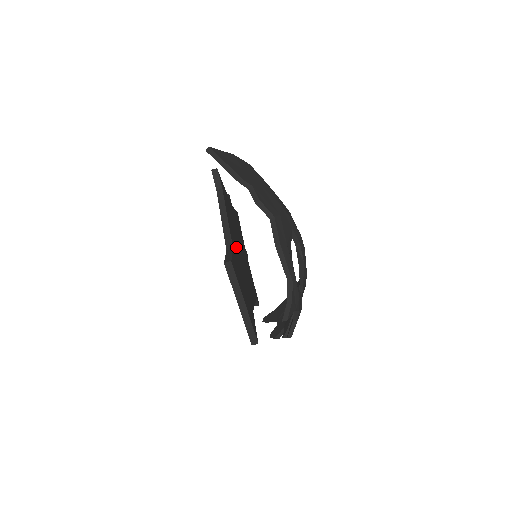
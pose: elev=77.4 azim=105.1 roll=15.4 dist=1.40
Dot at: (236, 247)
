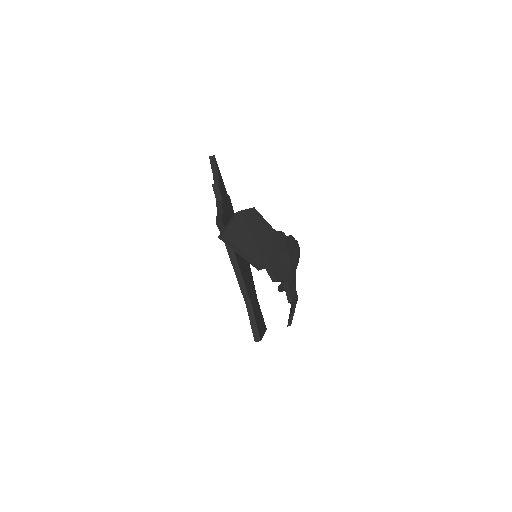
Dot at: (245, 275)
